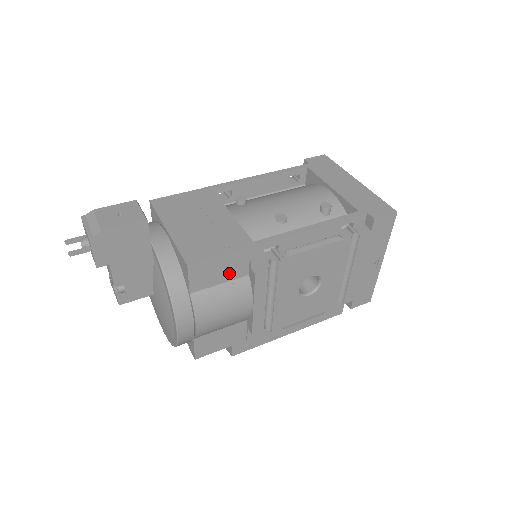
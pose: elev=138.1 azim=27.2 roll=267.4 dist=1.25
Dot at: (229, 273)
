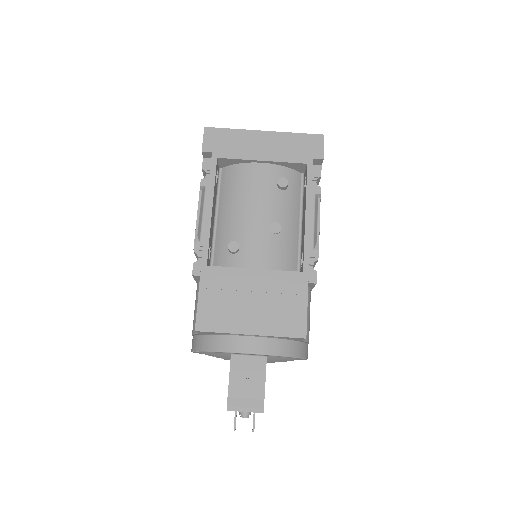
Dot at: occluded
